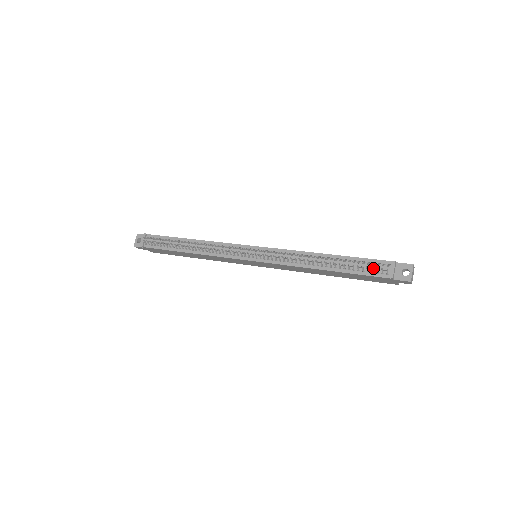
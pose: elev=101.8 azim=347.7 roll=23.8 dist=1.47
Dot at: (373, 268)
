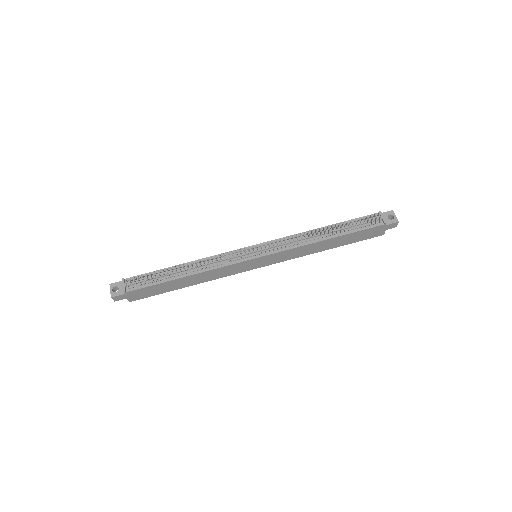
Dot at: (368, 222)
